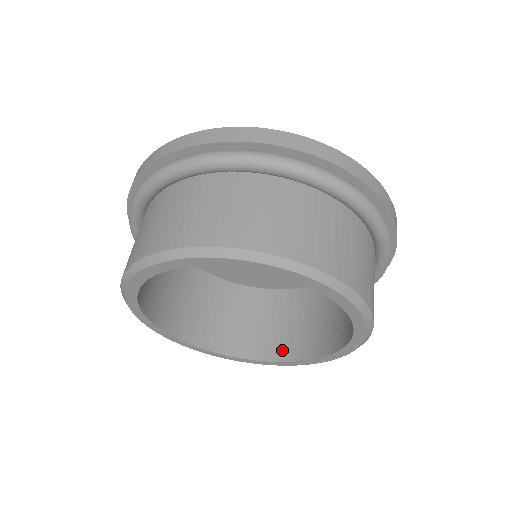
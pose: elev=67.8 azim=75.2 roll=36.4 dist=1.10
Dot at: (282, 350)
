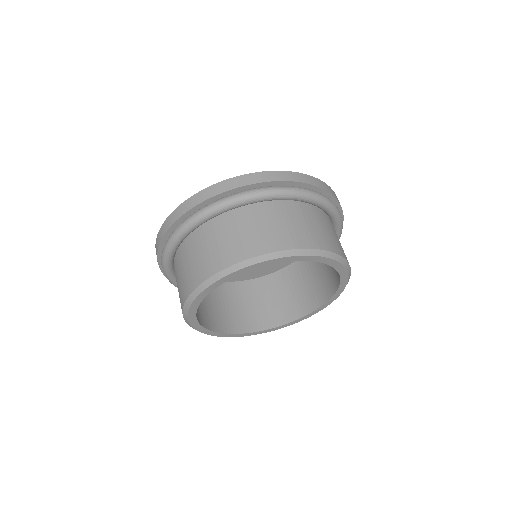
Dot at: (256, 323)
